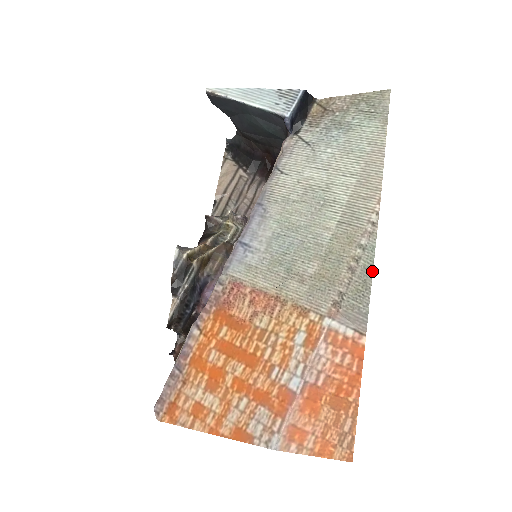
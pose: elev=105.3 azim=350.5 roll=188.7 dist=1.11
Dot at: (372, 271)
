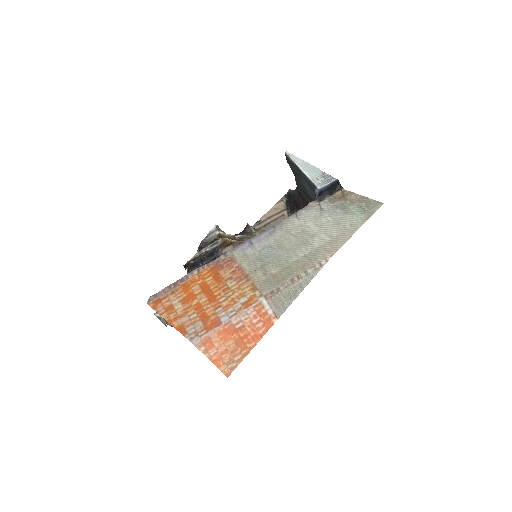
Dot at: occluded
